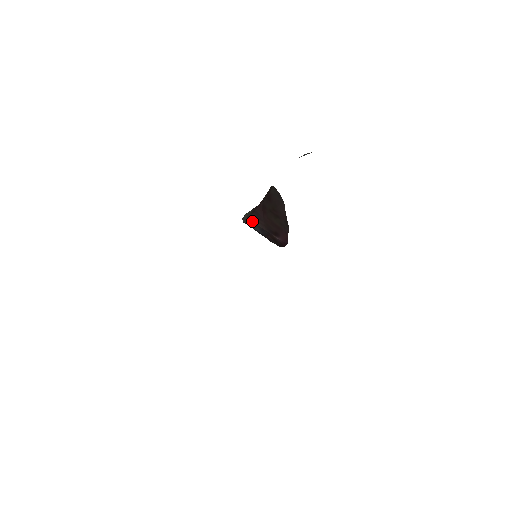
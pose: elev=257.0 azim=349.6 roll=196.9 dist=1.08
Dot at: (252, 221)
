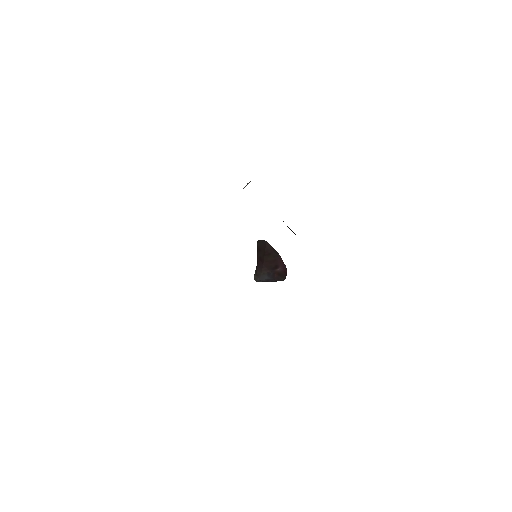
Dot at: (259, 274)
